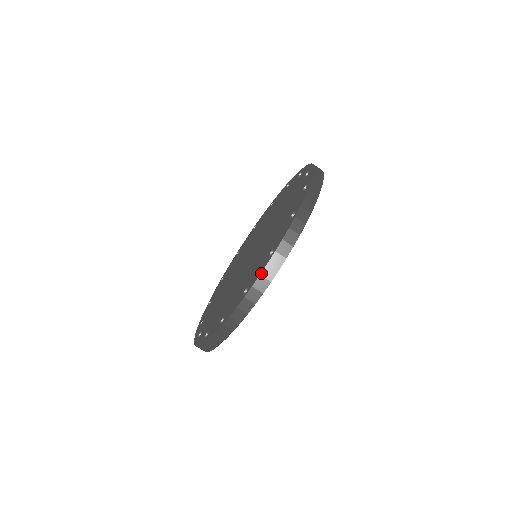
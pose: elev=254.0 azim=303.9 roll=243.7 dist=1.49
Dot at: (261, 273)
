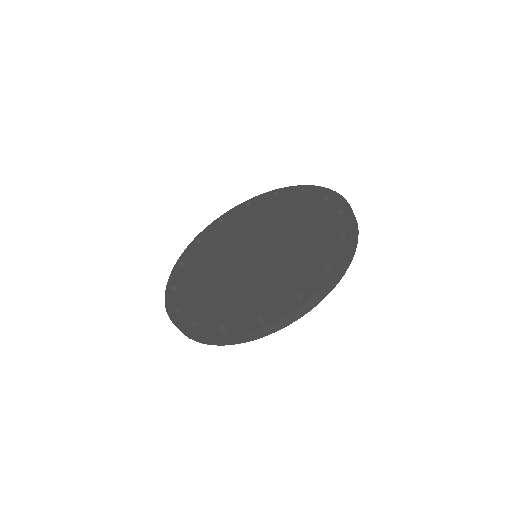
Dot at: (286, 316)
